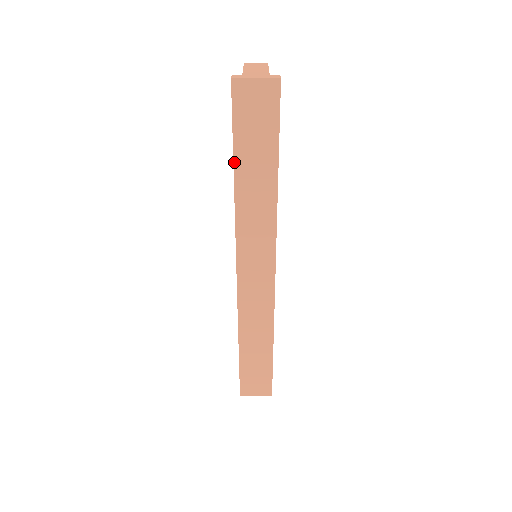
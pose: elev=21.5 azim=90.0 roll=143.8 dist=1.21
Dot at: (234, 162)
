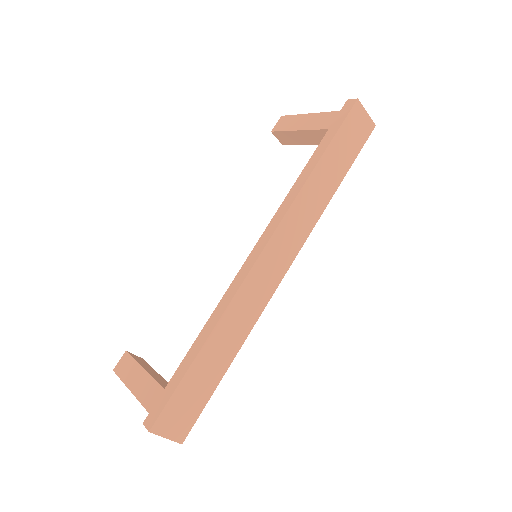
Dot at: (324, 153)
